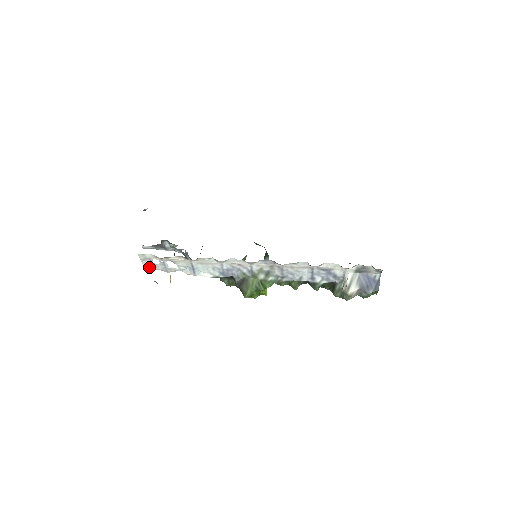
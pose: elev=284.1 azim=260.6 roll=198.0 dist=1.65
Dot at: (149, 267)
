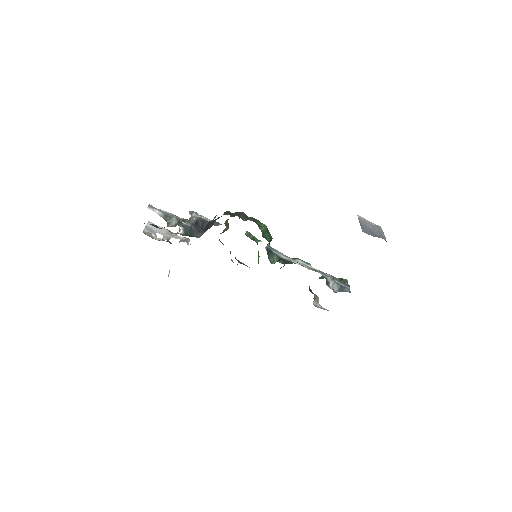
Dot at: occluded
